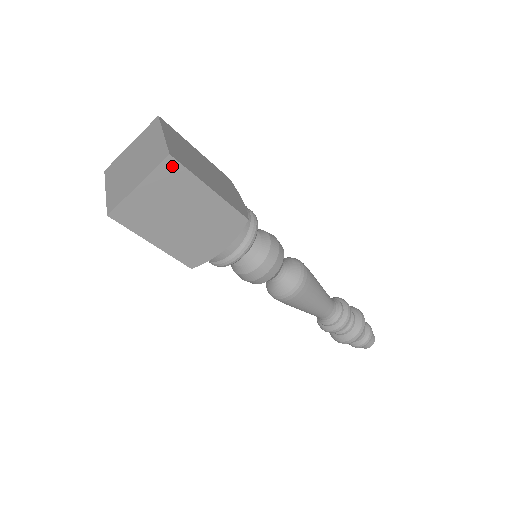
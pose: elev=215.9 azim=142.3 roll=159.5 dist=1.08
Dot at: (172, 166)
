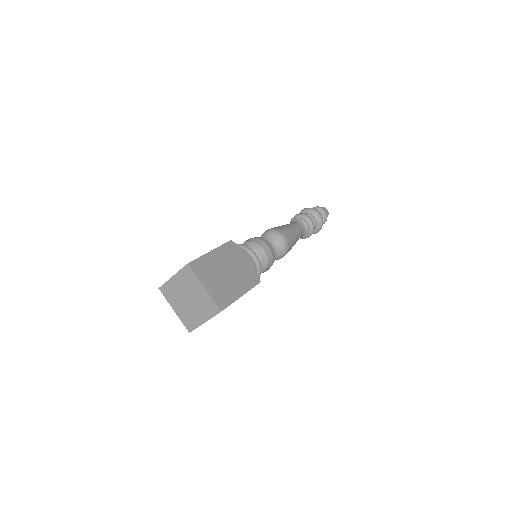
Dot at: (222, 310)
